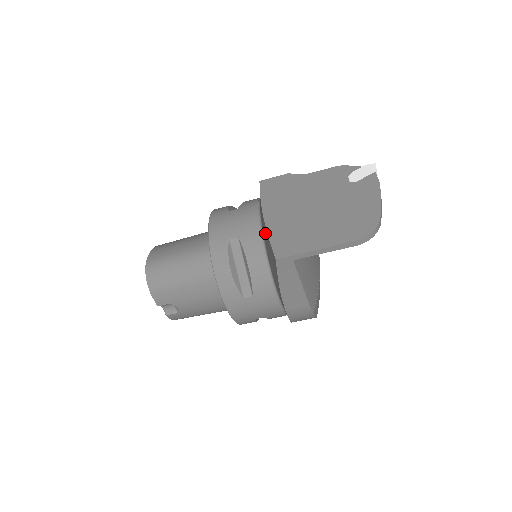
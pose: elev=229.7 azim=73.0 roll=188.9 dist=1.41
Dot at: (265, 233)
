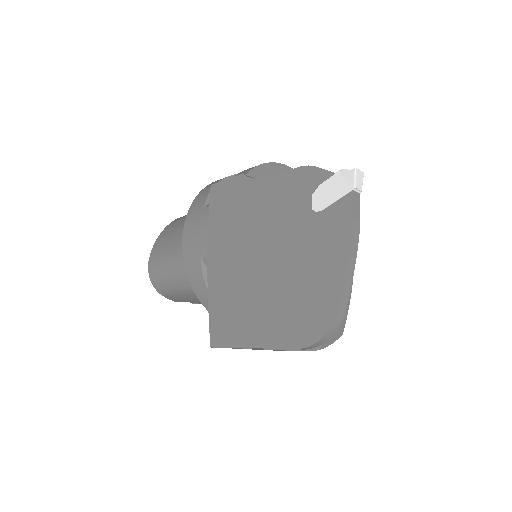
Dot at: occluded
